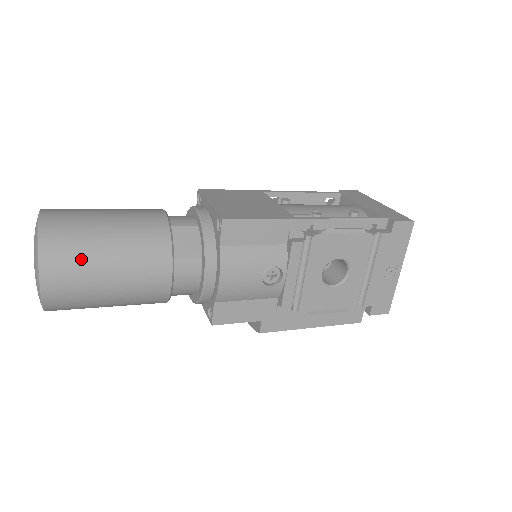
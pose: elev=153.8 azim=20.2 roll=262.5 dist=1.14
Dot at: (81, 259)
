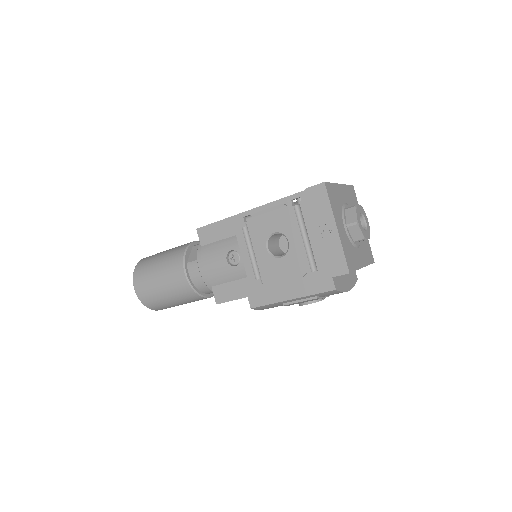
Dot at: (147, 272)
